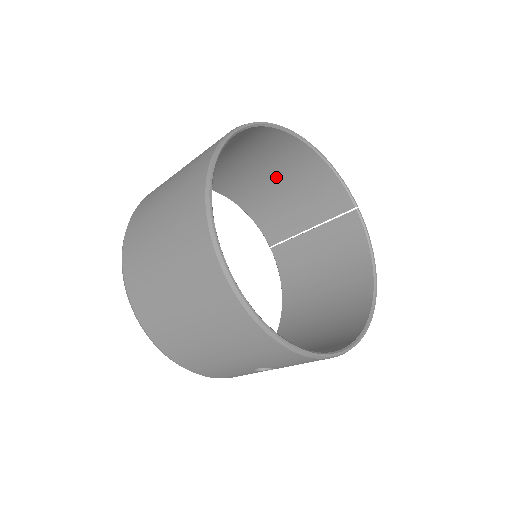
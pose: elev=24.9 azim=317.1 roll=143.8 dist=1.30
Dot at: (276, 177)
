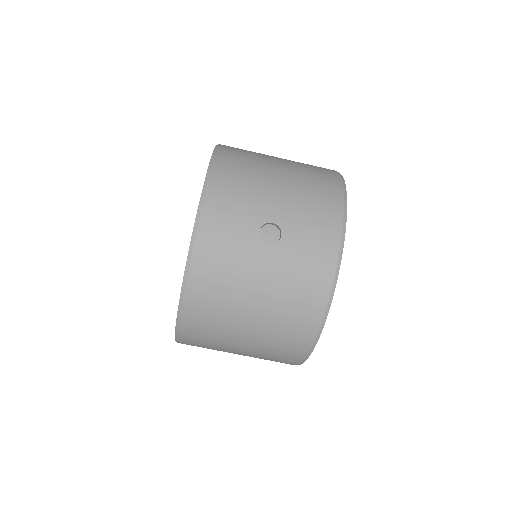
Dot at: occluded
